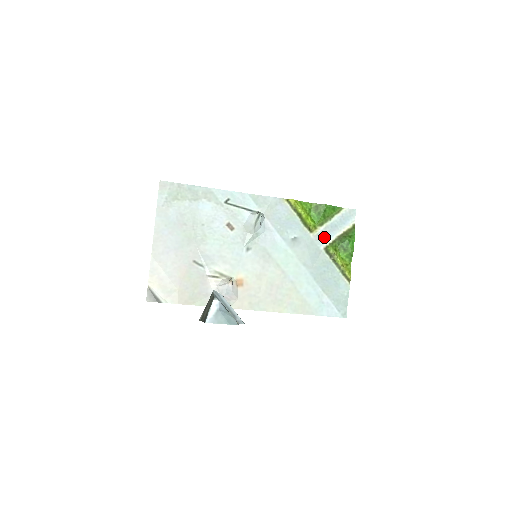
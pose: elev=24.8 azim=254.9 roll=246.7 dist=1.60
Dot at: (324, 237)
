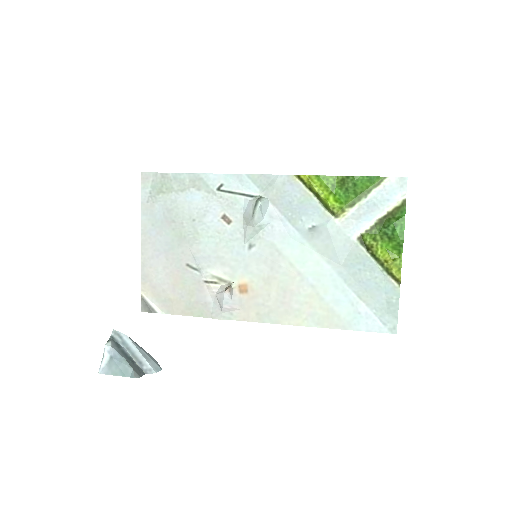
Dot at: (357, 222)
